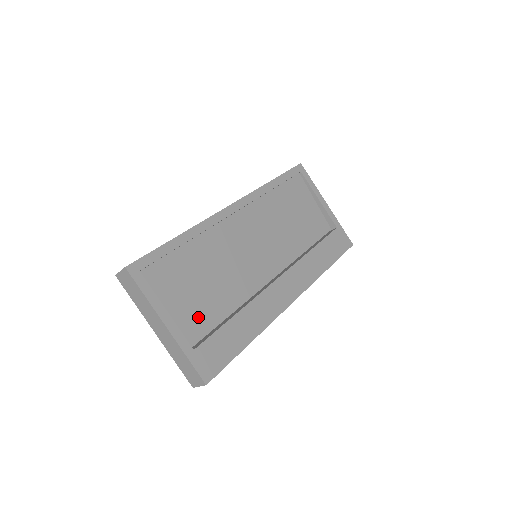
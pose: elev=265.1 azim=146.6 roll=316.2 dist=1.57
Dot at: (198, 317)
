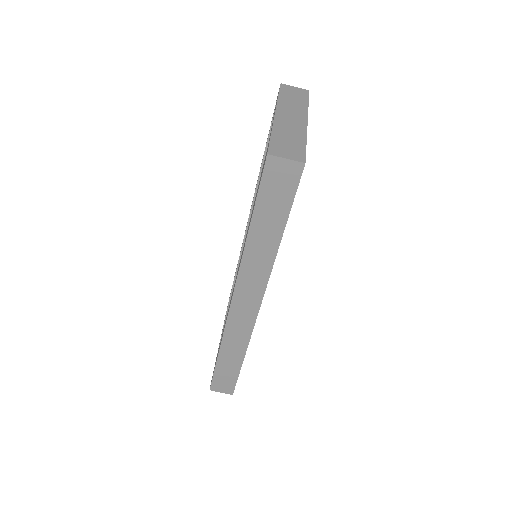
Dot at: occluded
